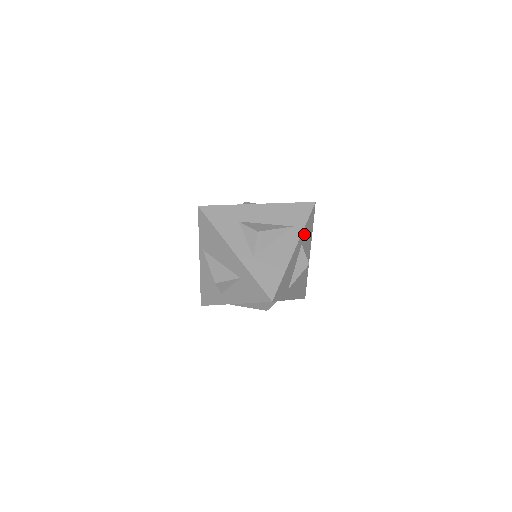
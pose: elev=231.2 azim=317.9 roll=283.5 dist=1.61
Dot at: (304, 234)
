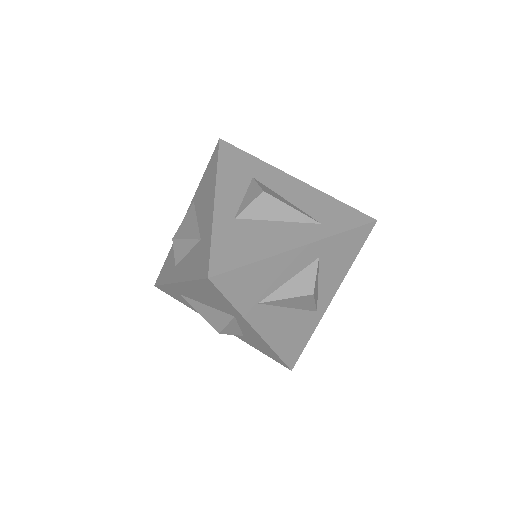
Dot at: (331, 246)
